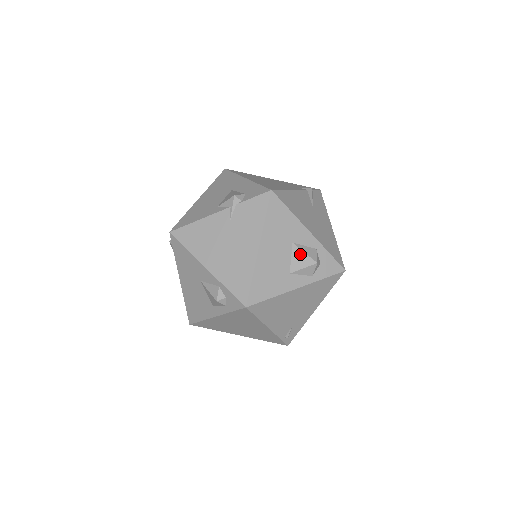
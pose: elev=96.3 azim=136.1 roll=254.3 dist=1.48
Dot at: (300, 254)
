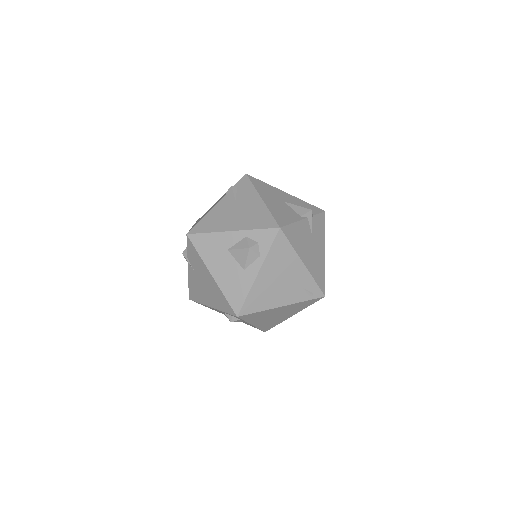
Dot at: (237, 253)
